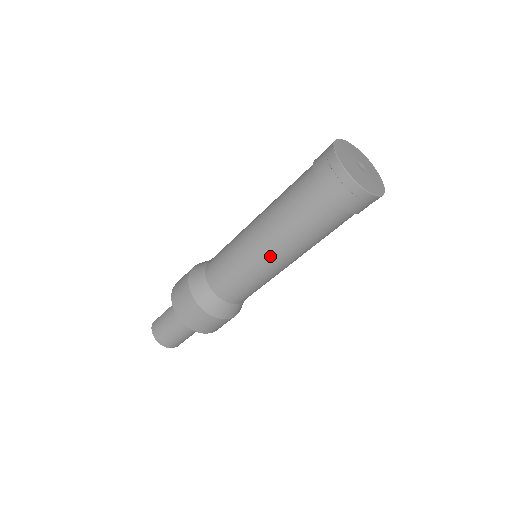
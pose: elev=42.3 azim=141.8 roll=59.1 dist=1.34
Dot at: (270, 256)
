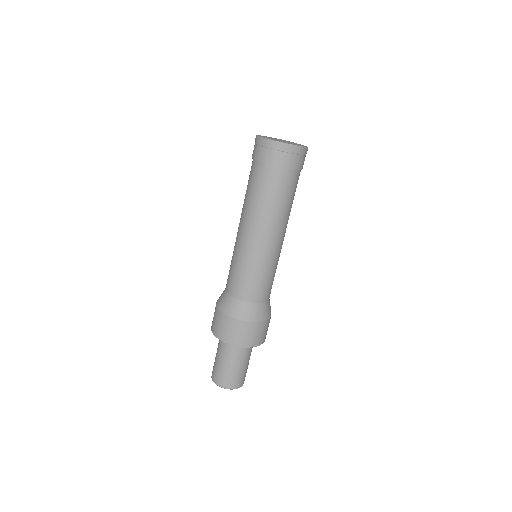
Dot at: (241, 231)
